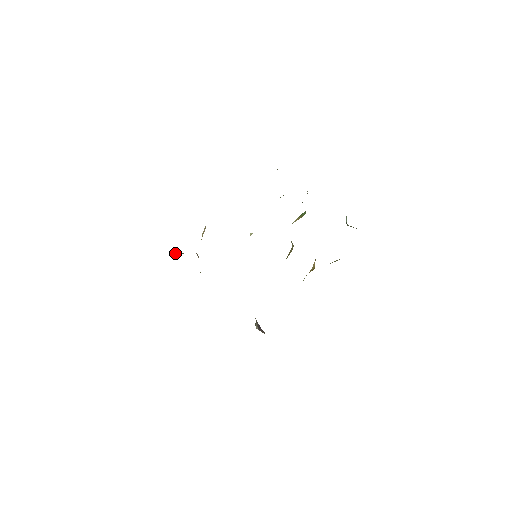
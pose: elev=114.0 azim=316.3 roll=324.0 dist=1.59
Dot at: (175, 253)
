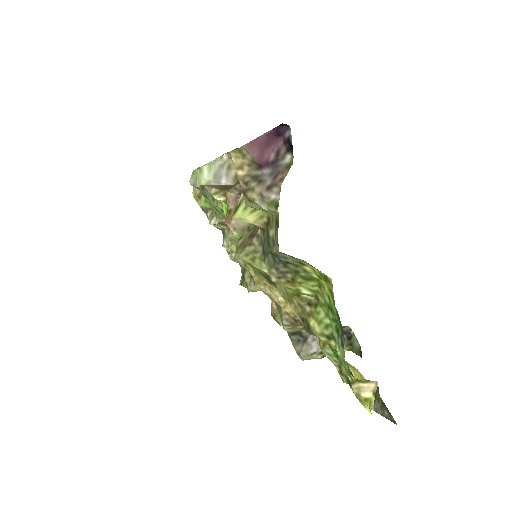
Dot at: occluded
